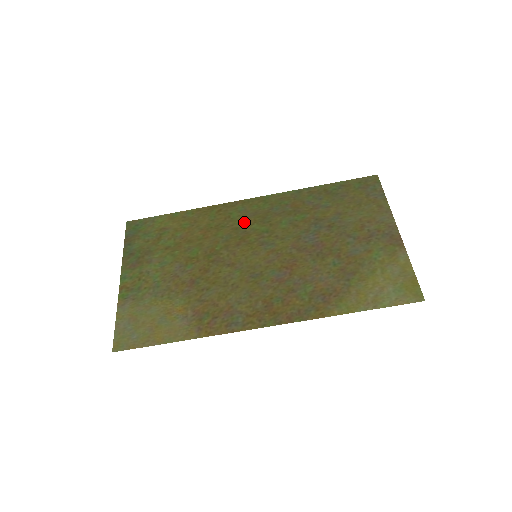
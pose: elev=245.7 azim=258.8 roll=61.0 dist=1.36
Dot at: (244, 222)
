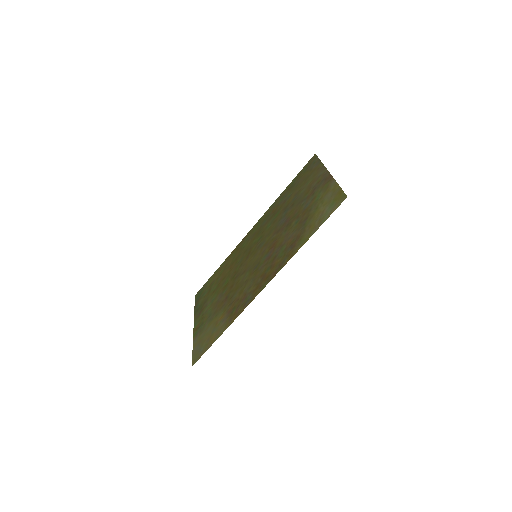
Dot at: (249, 244)
